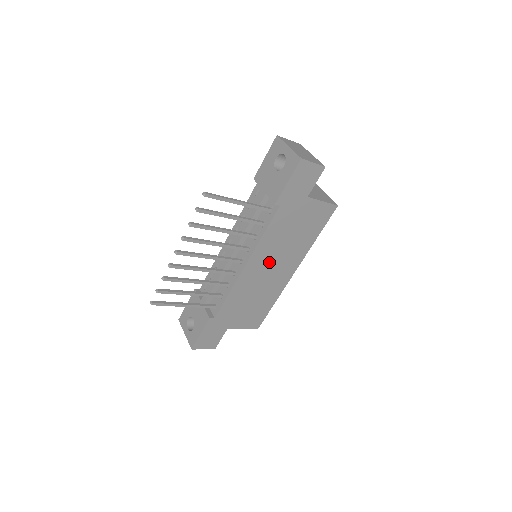
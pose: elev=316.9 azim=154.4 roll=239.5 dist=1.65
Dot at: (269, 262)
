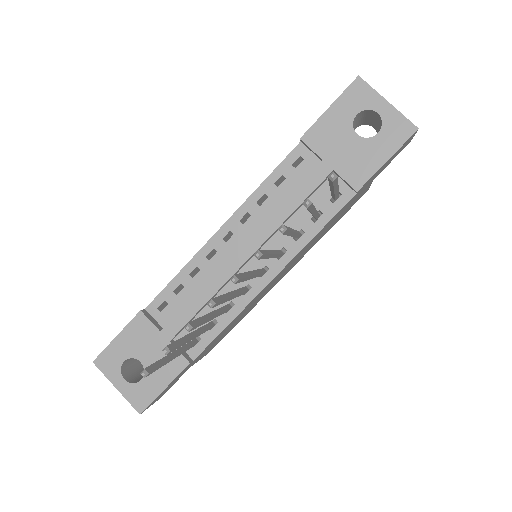
Dot at: (286, 268)
